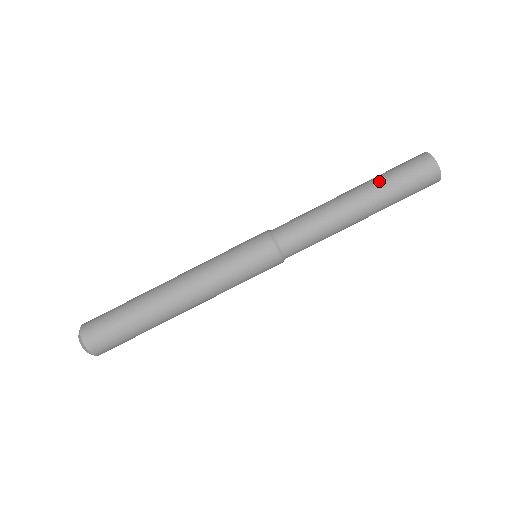
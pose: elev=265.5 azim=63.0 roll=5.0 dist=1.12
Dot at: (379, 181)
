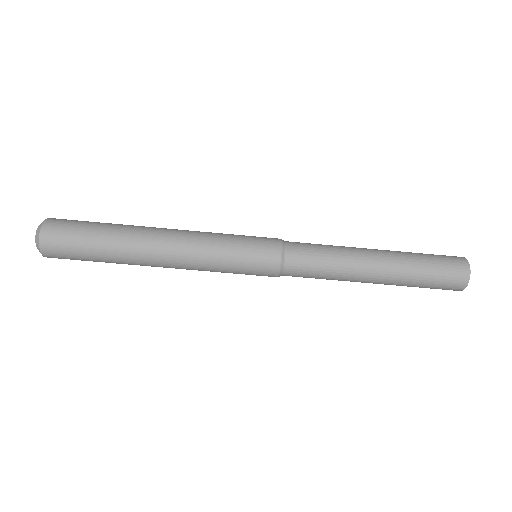
Dot at: (409, 256)
